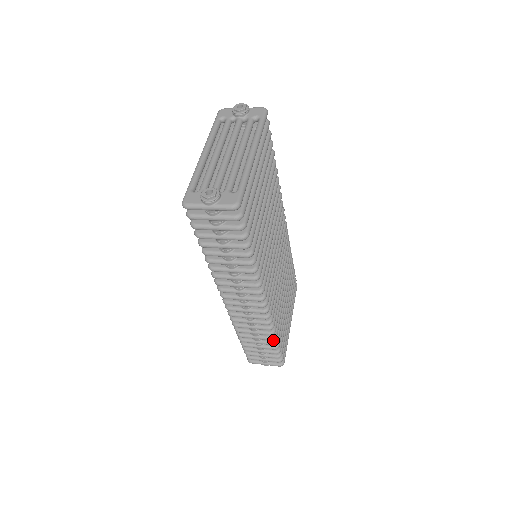
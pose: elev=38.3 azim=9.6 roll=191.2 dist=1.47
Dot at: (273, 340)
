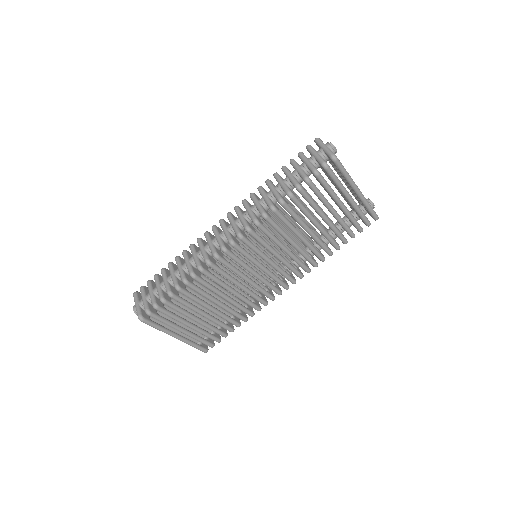
Dot at: (180, 285)
